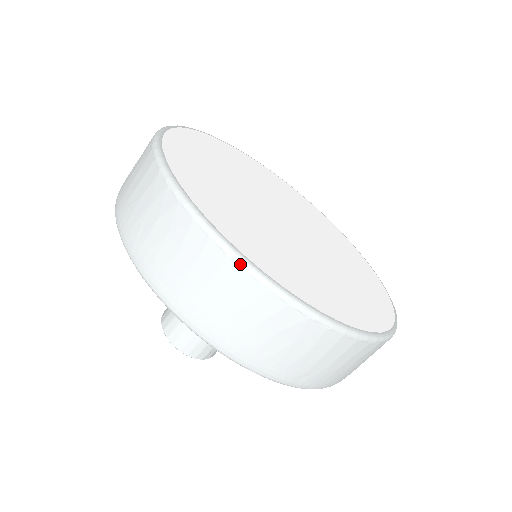
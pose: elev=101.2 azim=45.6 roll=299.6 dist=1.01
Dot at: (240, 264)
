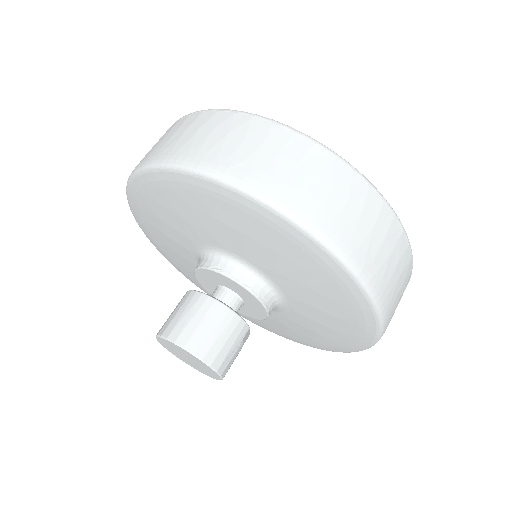
Dot at: (306, 136)
